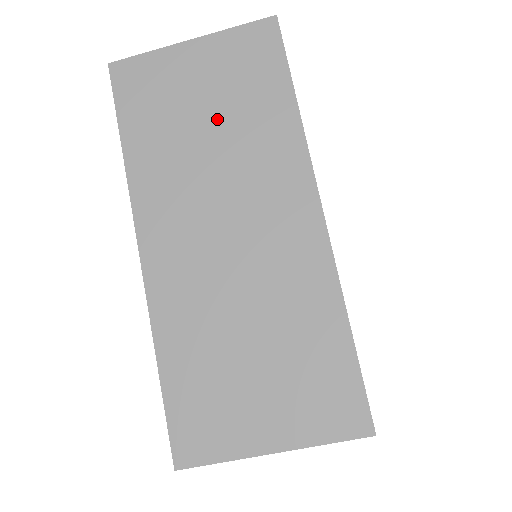
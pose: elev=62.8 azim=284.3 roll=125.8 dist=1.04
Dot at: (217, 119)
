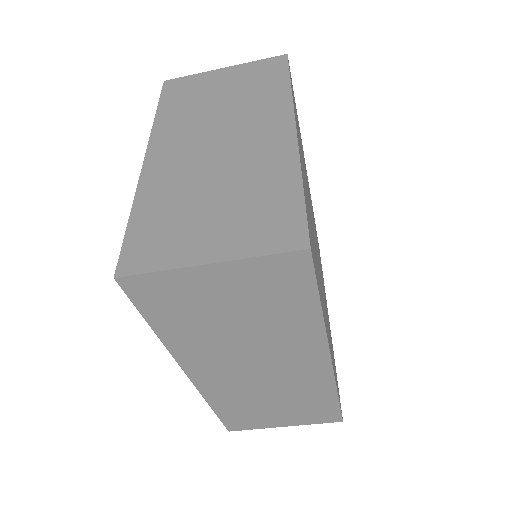
Dot at: (244, 318)
